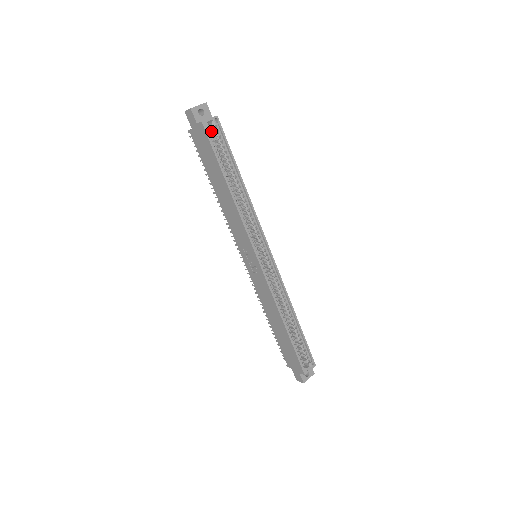
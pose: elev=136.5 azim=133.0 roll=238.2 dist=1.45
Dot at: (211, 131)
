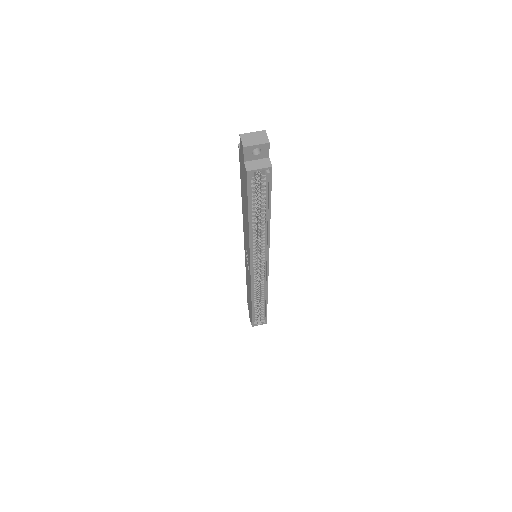
Dot at: occluded
